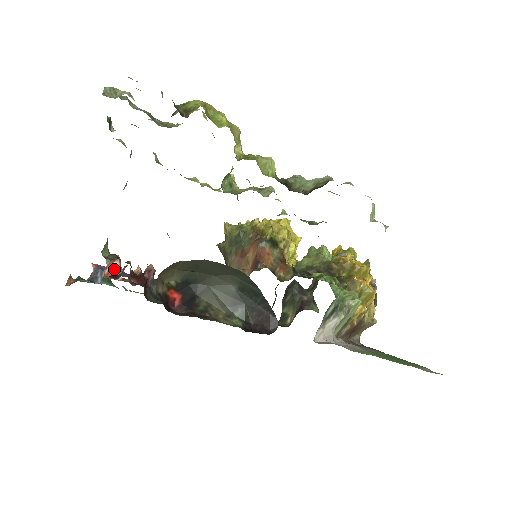
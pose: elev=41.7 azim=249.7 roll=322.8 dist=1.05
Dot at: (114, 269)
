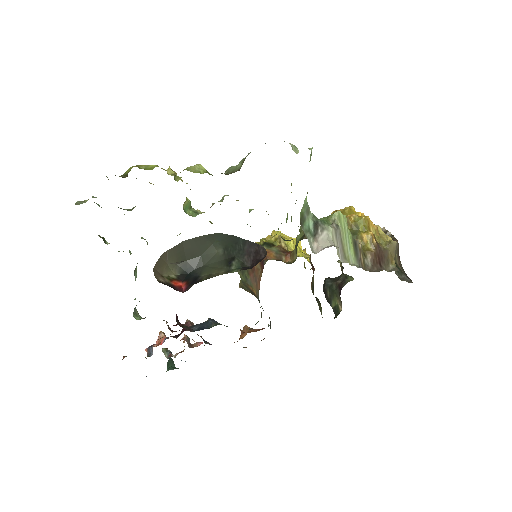
Dot at: (161, 340)
